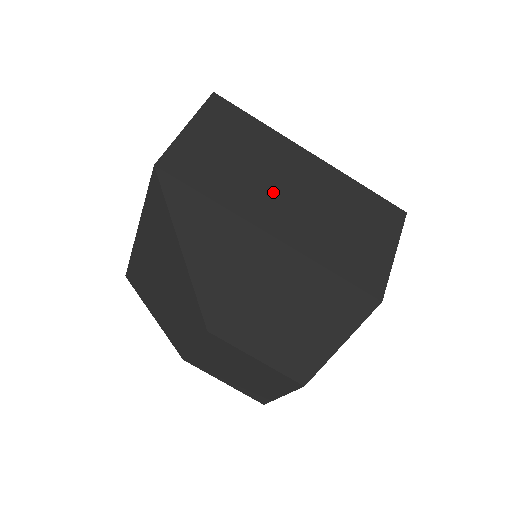
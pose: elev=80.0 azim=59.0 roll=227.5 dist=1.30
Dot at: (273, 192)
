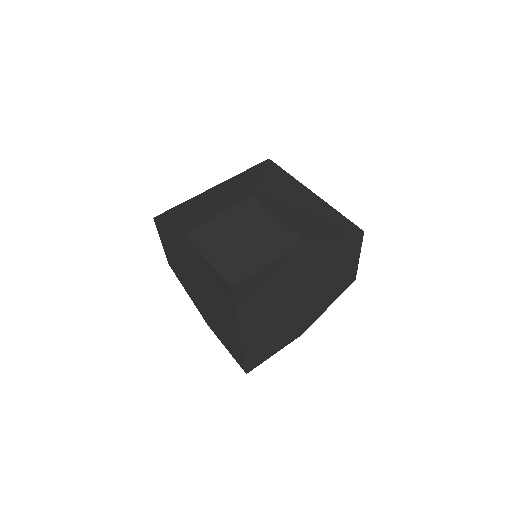
Dot at: occluded
